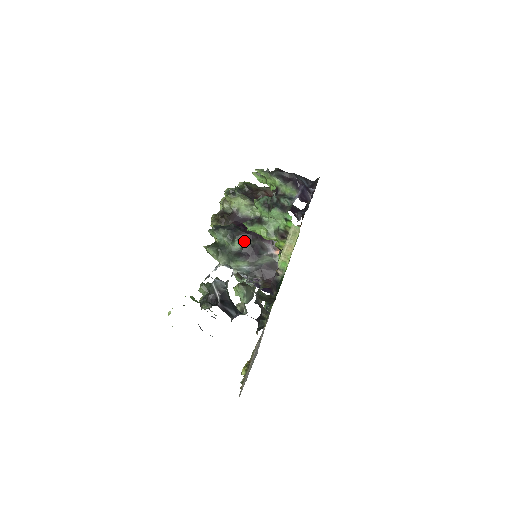
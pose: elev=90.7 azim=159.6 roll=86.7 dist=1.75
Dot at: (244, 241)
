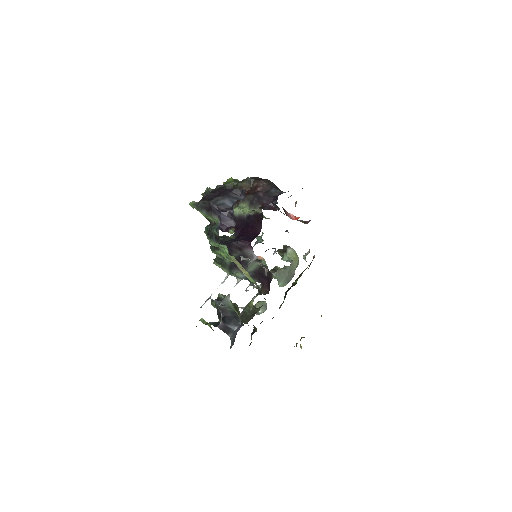
Dot at: occluded
